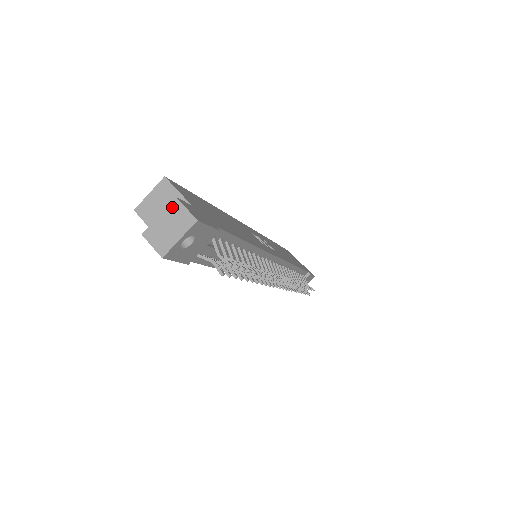
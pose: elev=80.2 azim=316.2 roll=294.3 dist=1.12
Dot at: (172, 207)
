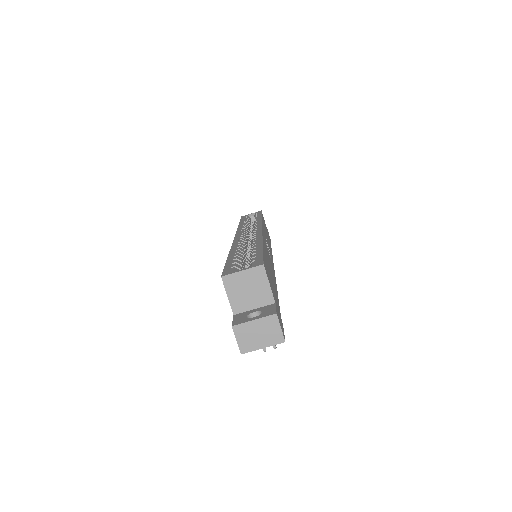
Dot at: (269, 320)
